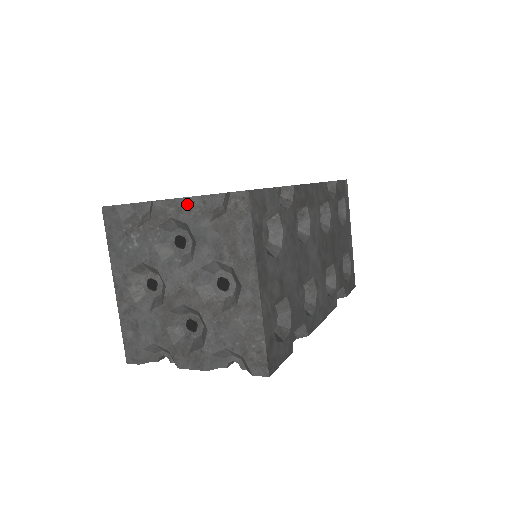
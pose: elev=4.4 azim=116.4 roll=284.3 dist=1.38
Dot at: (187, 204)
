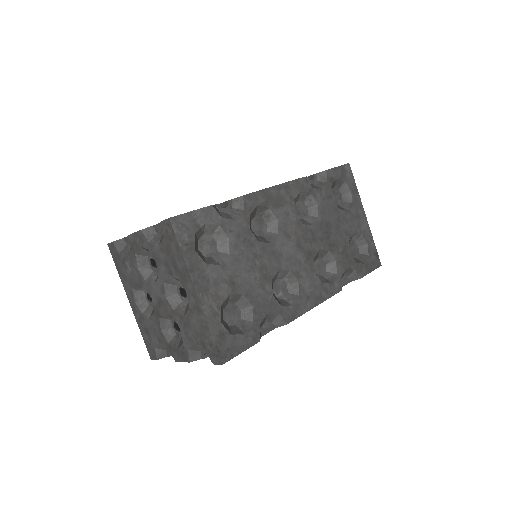
Dot at: (144, 234)
